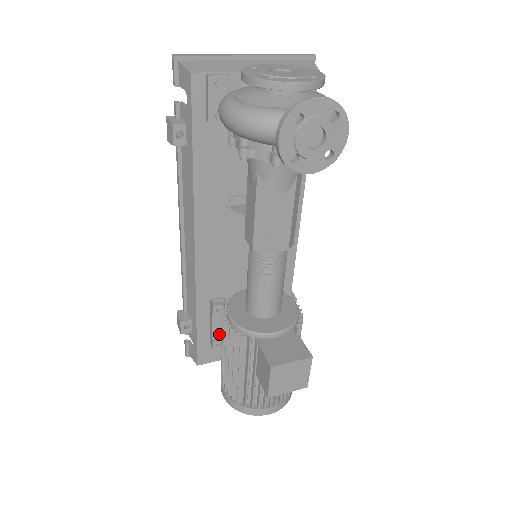
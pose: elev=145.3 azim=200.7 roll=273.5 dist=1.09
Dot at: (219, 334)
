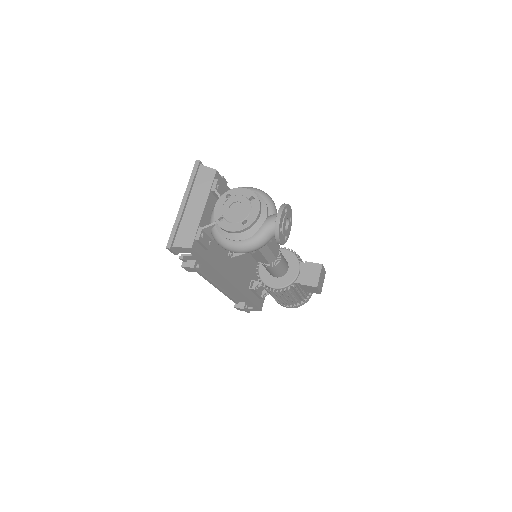
Dot at: (261, 292)
